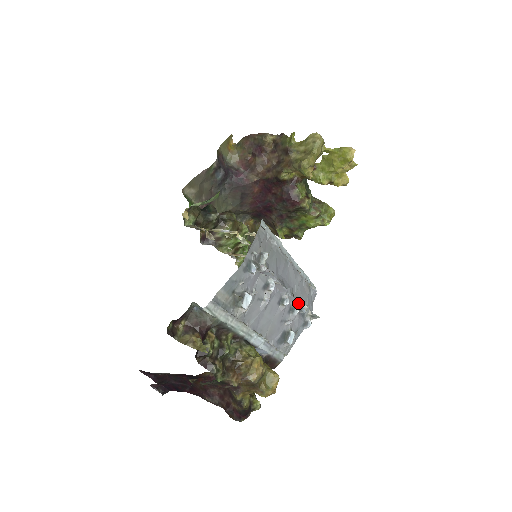
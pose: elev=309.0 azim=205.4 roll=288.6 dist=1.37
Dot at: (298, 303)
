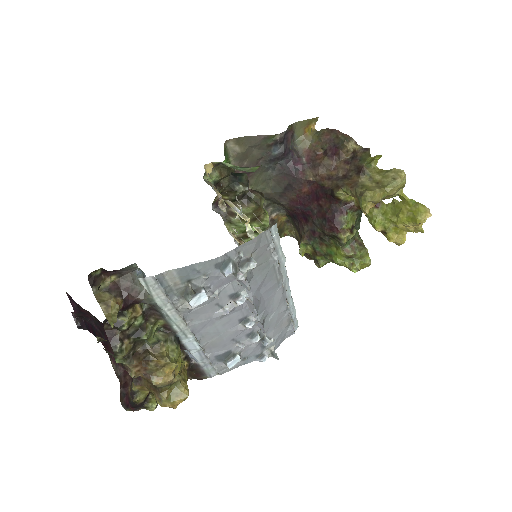
Dot at: (265, 332)
